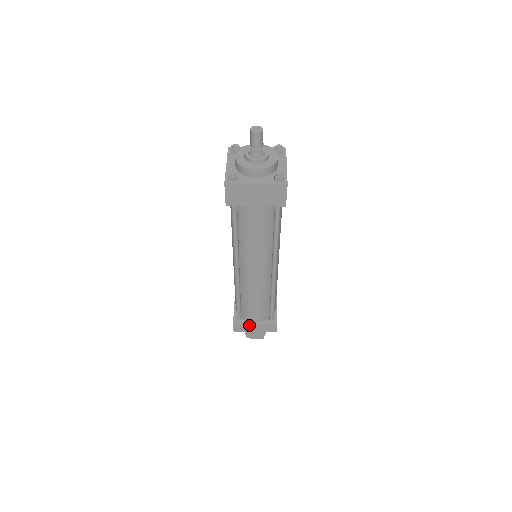
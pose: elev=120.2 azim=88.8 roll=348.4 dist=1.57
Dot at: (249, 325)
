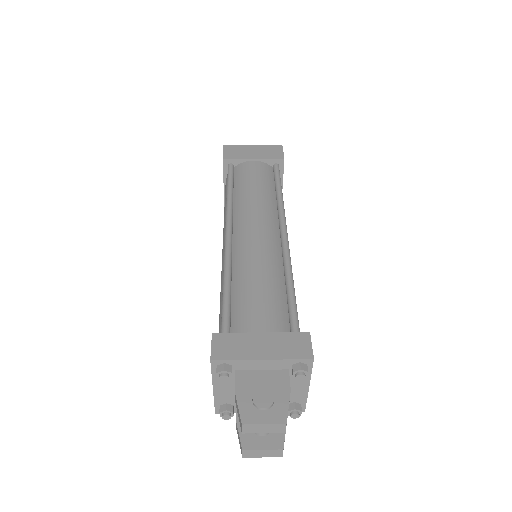
Dot at: (247, 338)
